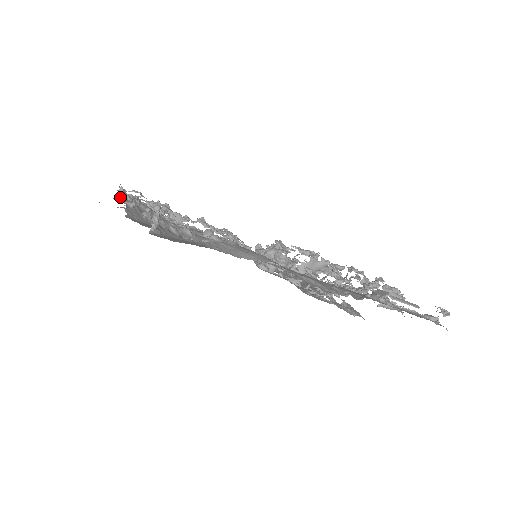
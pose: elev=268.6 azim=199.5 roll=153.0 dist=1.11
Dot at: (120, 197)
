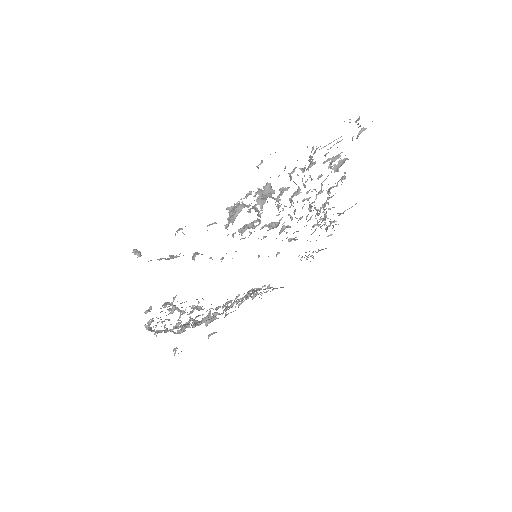
Dot at: (149, 327)
